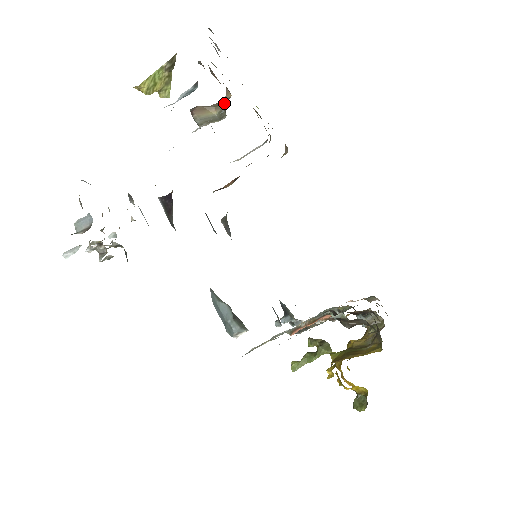
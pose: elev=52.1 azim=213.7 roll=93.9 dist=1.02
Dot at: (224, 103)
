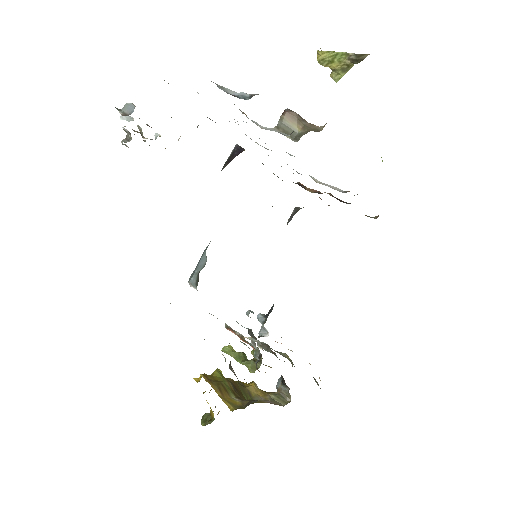
Dot at: (310, 130)
